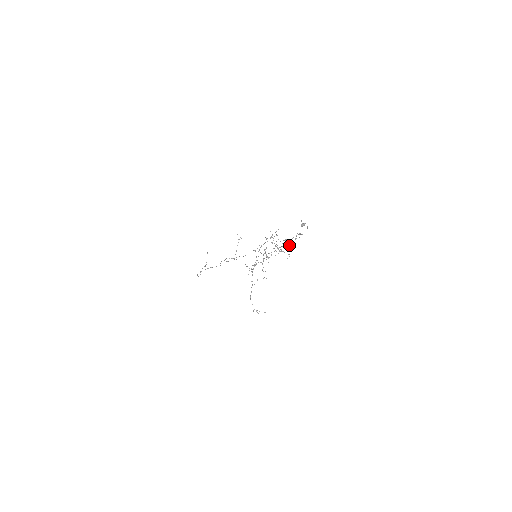
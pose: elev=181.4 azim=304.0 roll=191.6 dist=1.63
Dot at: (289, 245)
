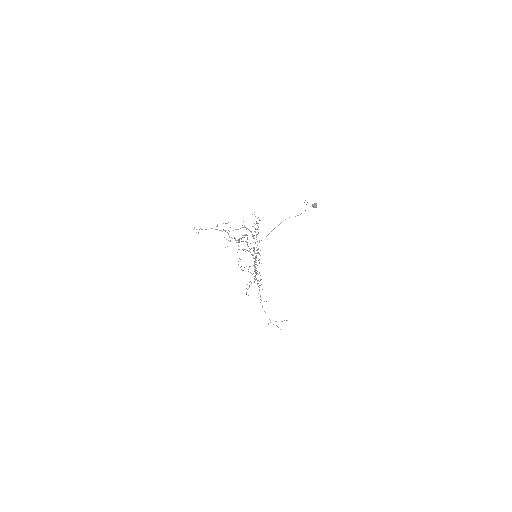
Dot at: occluded
